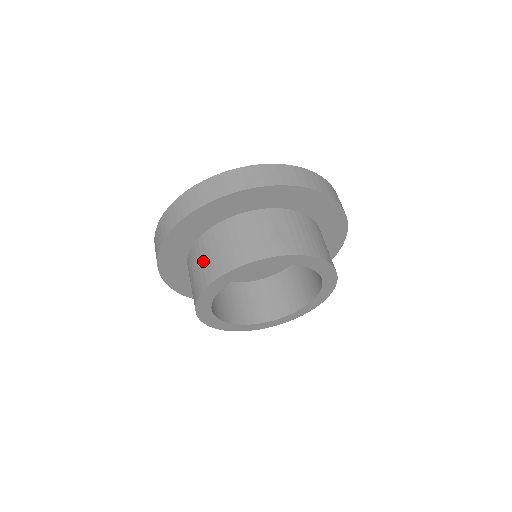
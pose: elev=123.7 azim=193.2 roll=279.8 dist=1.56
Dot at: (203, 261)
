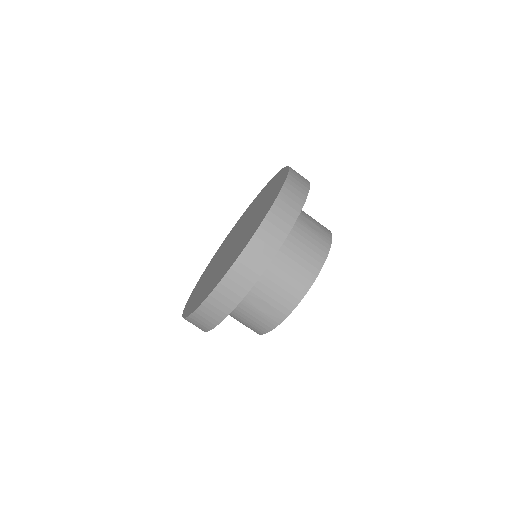
Dot at: (280, 285)
